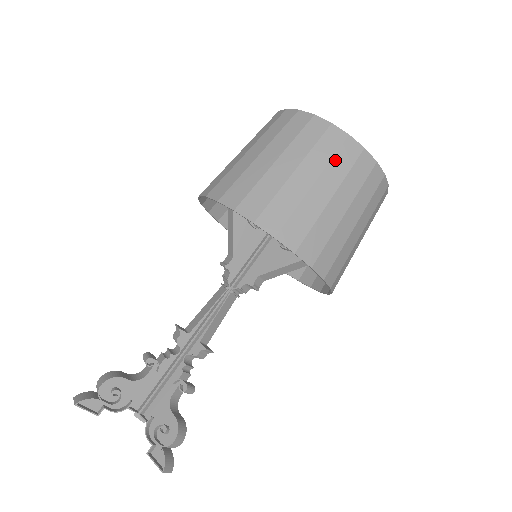
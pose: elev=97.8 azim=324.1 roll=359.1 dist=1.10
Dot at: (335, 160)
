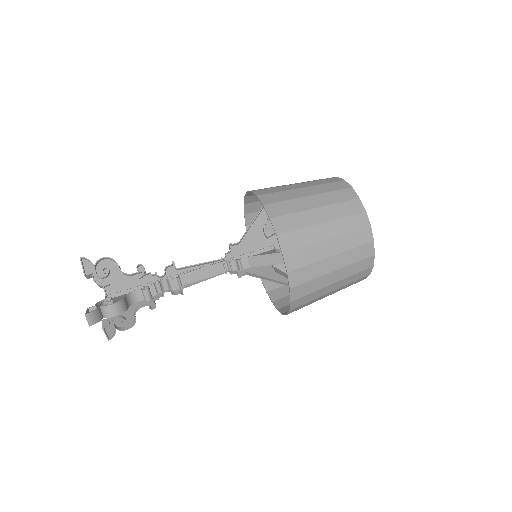
Dot at: (333, 193)
